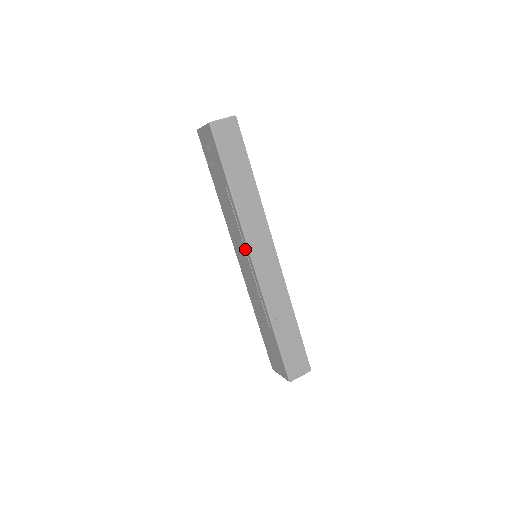
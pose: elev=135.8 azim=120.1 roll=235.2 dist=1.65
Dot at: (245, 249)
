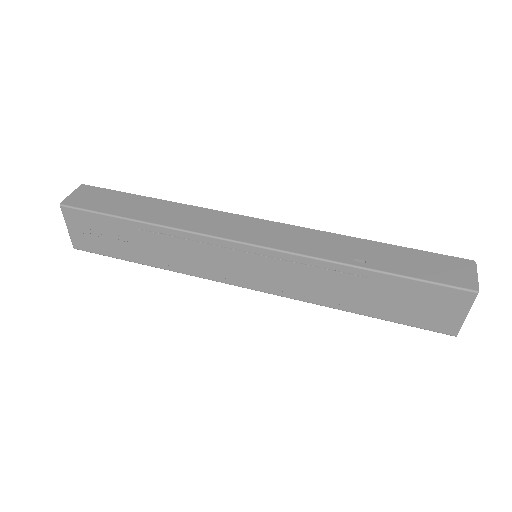
Dot at: (228, 249)
